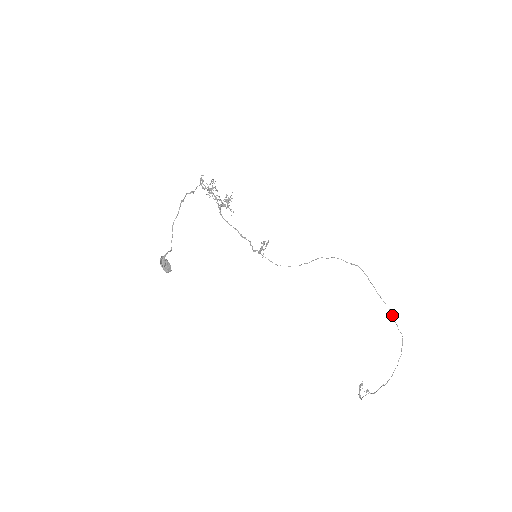
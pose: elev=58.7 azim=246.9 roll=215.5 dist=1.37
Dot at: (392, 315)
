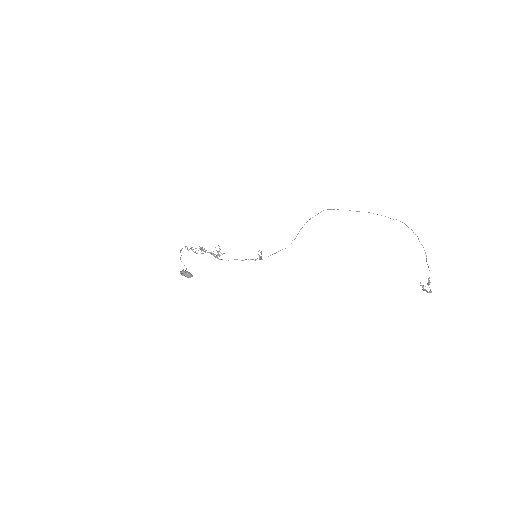
Dot at: occluded
